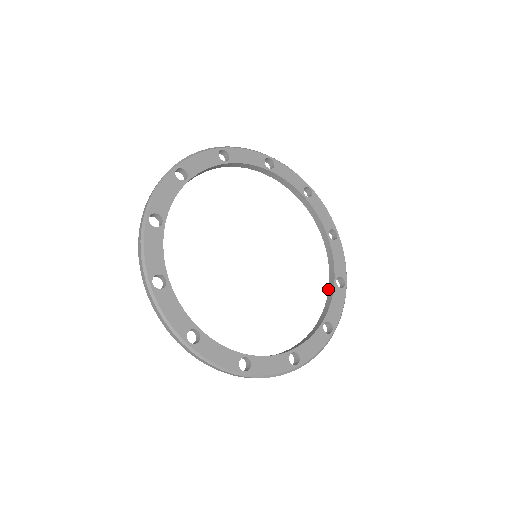
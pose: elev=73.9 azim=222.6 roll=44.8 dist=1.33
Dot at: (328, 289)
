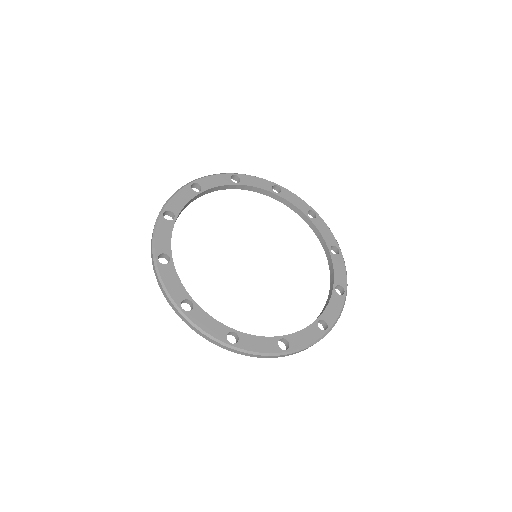
Dot at: occluded
